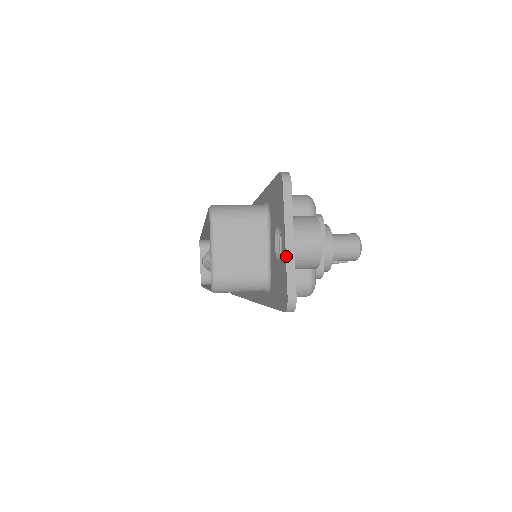
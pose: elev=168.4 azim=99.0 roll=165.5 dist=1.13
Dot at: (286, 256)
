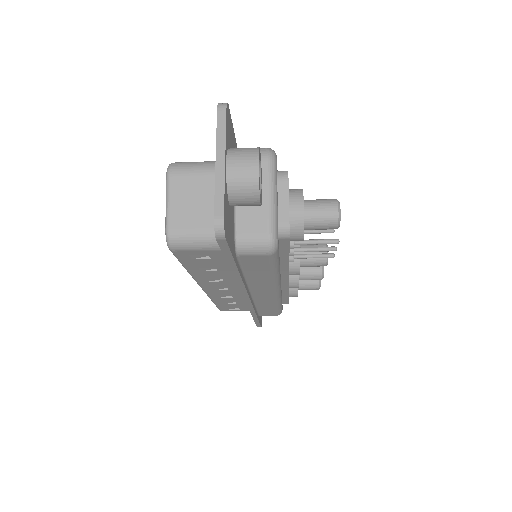
Dot at: (215, 176)
